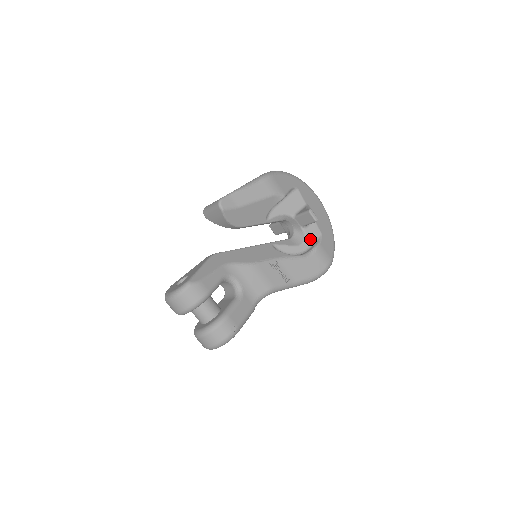
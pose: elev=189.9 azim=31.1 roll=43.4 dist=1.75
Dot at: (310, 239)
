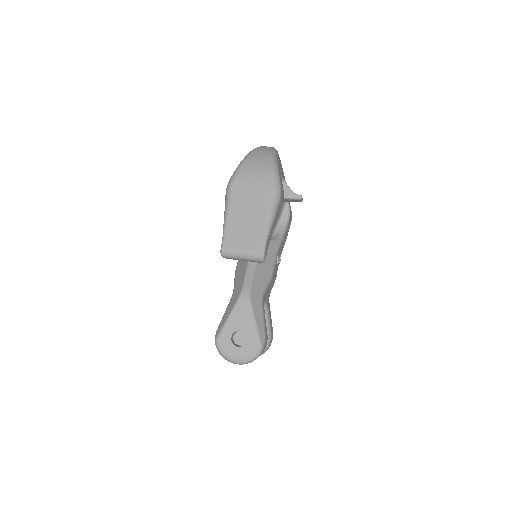
Dot at: (282, 207)
